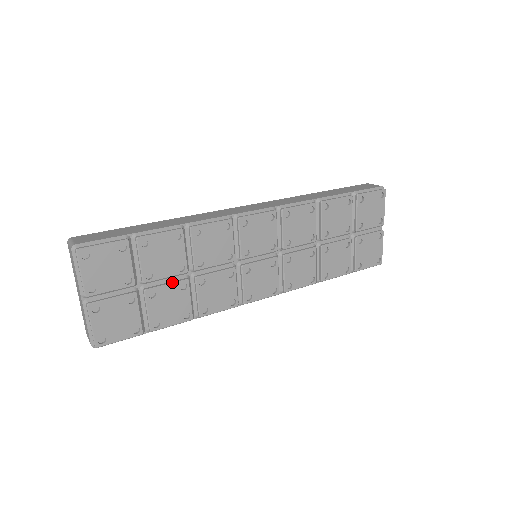
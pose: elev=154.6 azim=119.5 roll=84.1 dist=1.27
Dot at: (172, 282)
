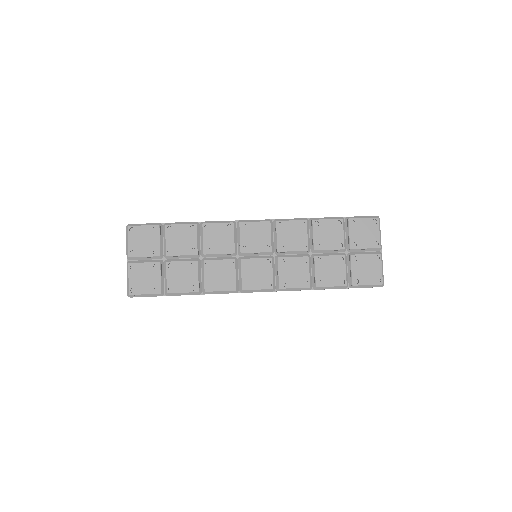
Dot at: (186, 260)
